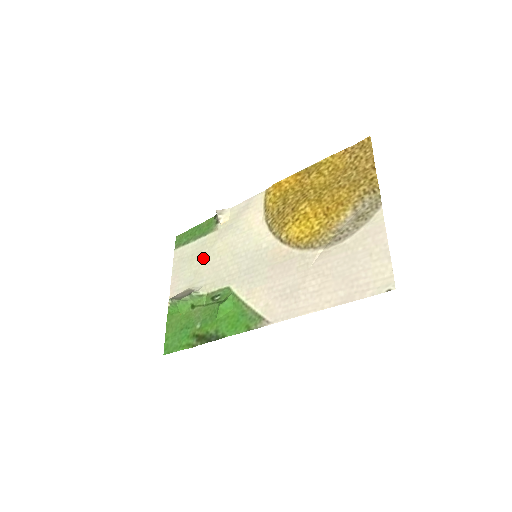
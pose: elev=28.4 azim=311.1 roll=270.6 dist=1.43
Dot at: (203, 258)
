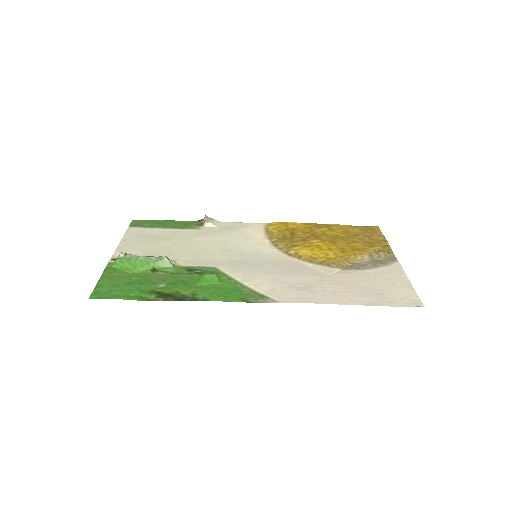
Dot at: (177, 241)
